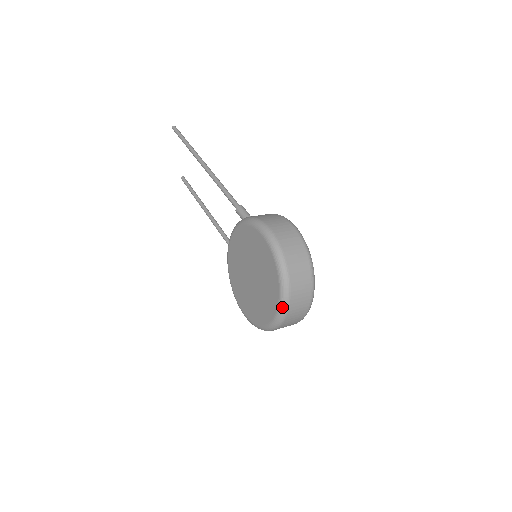
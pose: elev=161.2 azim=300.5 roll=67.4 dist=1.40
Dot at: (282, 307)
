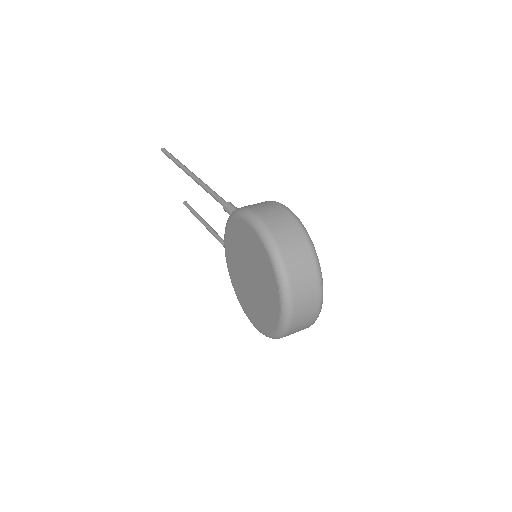
Dot at: (284, 301)
